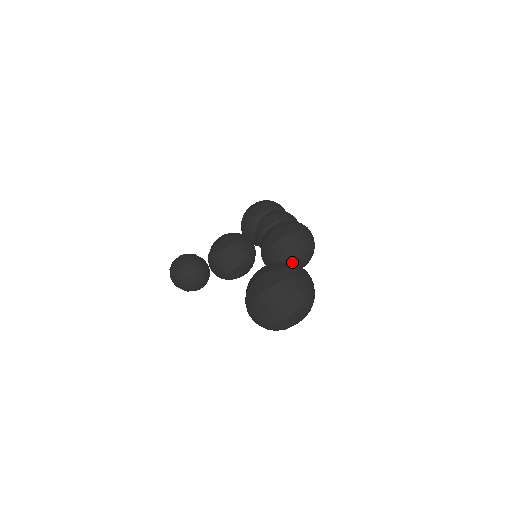
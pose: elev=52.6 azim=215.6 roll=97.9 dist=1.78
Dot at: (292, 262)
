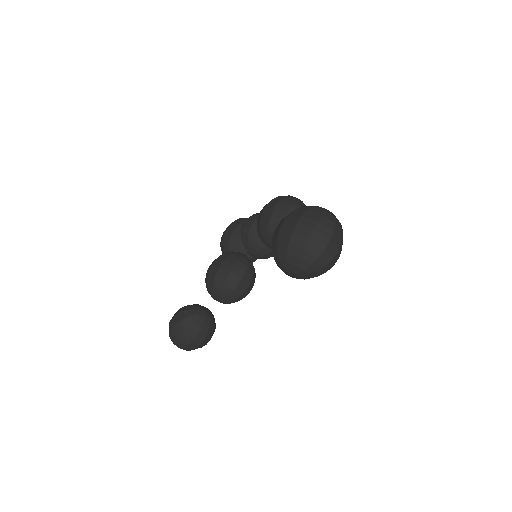
Dot at: occluded
